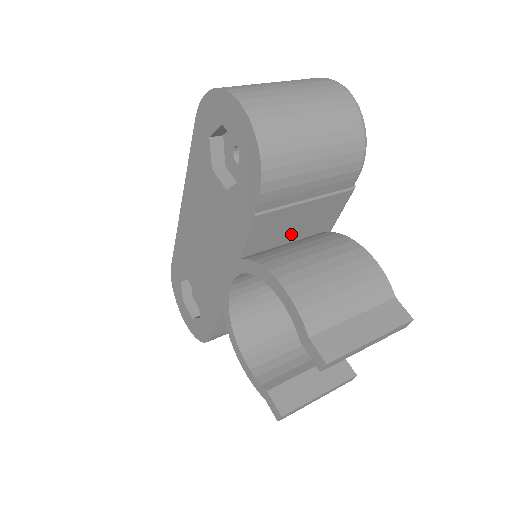
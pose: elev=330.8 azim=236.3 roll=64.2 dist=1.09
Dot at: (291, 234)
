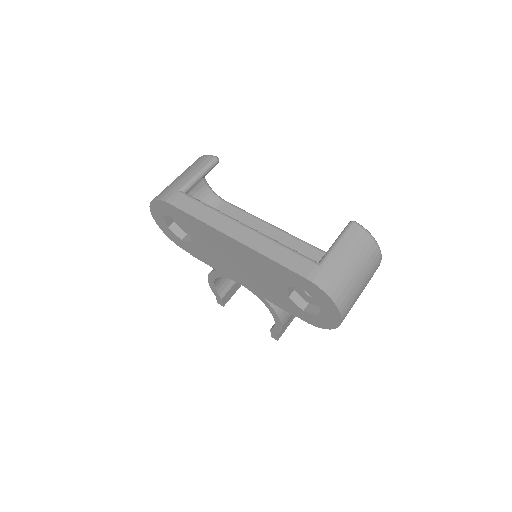
Dot at: occluded
